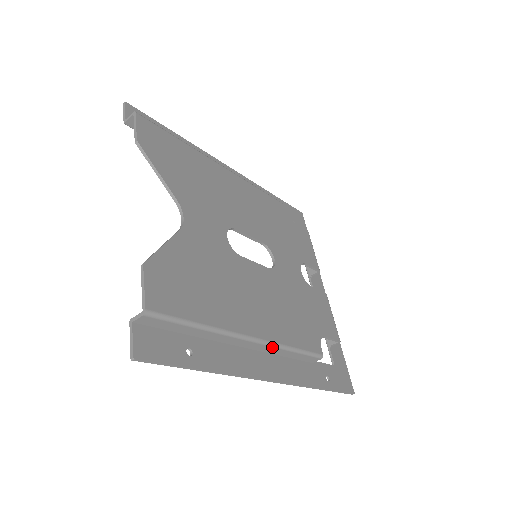
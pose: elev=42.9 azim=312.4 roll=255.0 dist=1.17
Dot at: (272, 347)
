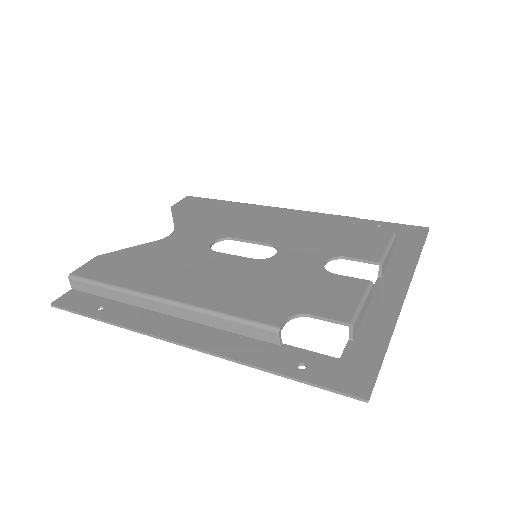
Dot at: (190, 311)
